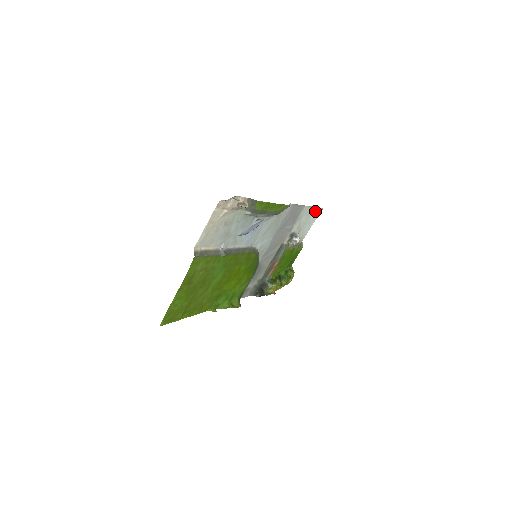
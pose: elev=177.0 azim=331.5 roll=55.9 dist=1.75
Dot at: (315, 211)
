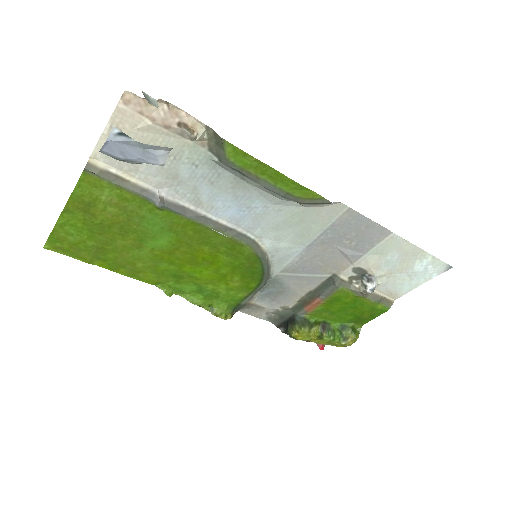
Dot at: (427, 260)
